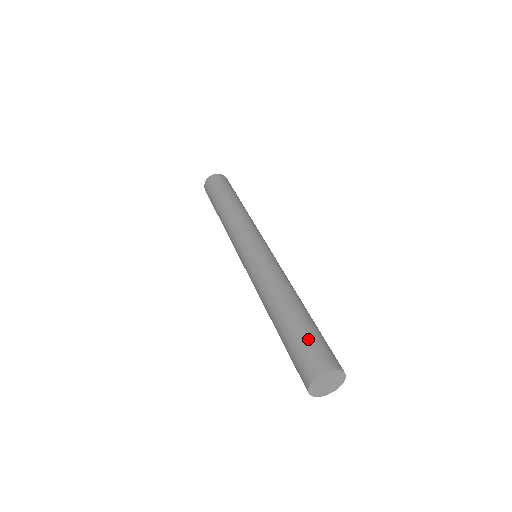
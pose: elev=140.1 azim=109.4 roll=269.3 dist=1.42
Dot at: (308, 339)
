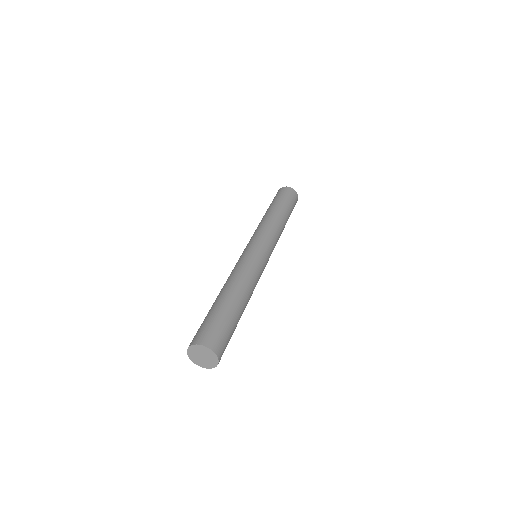
Dot at: (215, 320)
